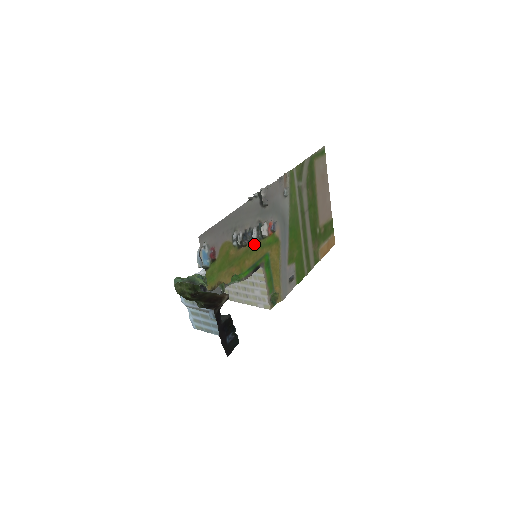
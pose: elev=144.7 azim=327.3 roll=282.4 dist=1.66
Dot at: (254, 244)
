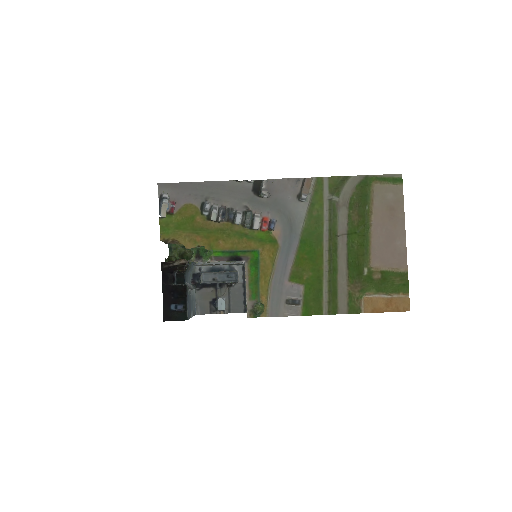
Dot at: (235, 228)
